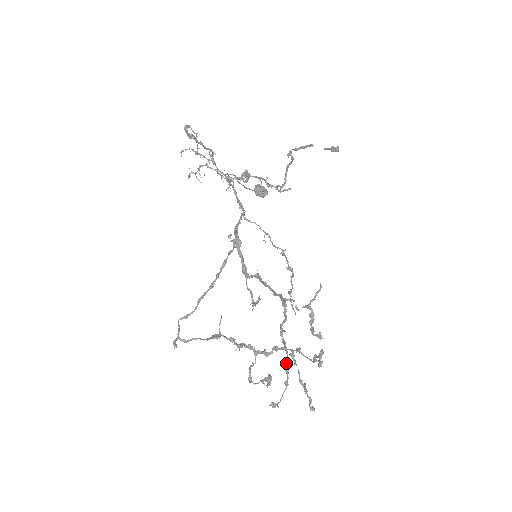
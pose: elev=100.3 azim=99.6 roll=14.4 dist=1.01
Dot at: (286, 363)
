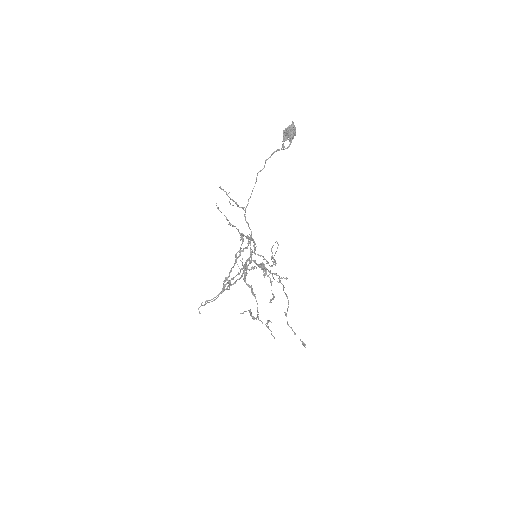
Dot at: occluded
